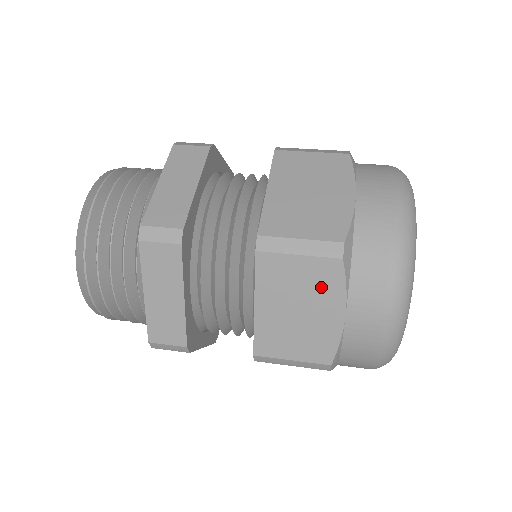
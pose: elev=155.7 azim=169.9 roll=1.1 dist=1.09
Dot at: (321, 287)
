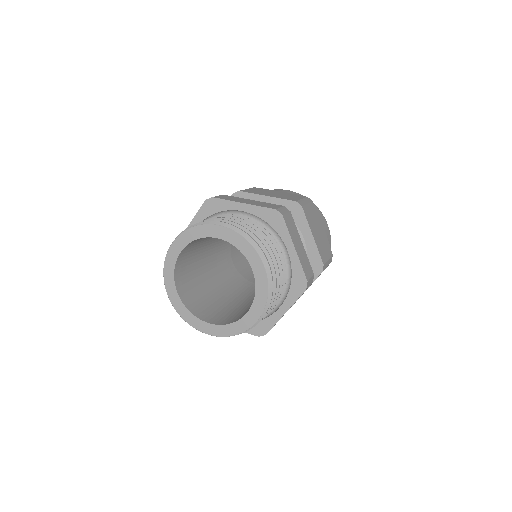
Dot at: occluded
